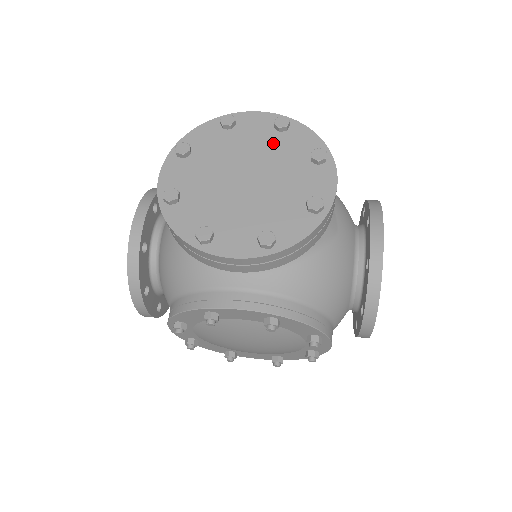
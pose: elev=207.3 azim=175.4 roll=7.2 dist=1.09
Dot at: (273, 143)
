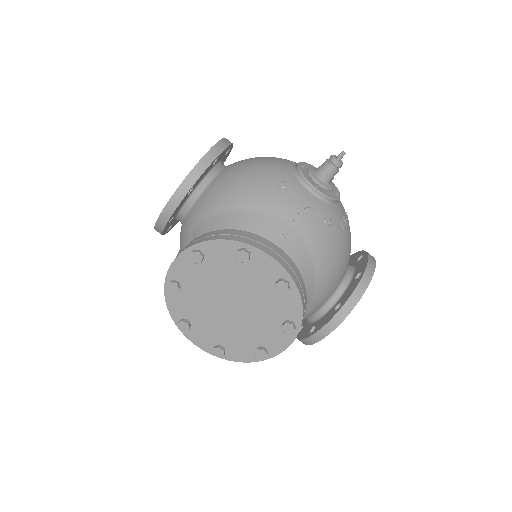
Dot at: (267, 293)
